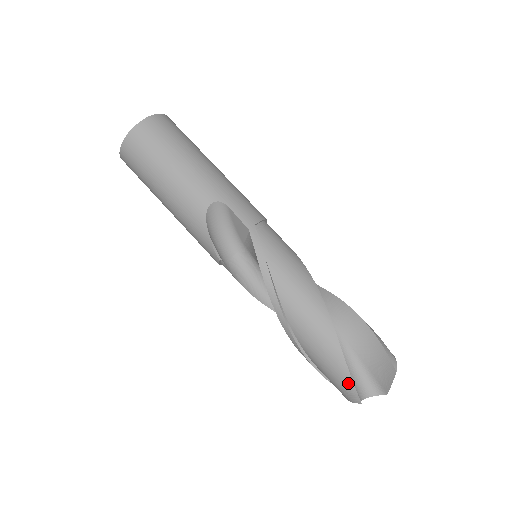
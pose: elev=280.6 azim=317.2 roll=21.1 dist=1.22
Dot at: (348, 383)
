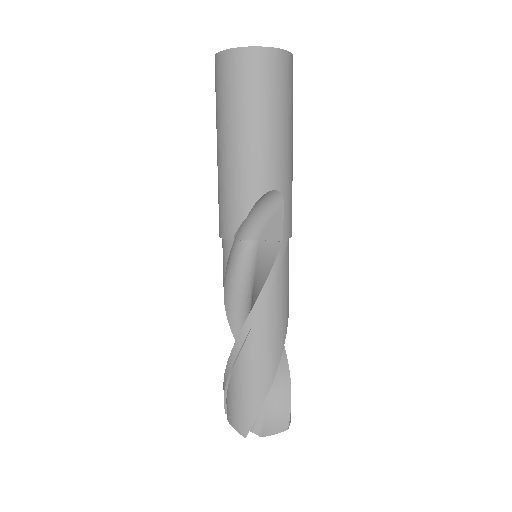
Dot at: (250, 417)
